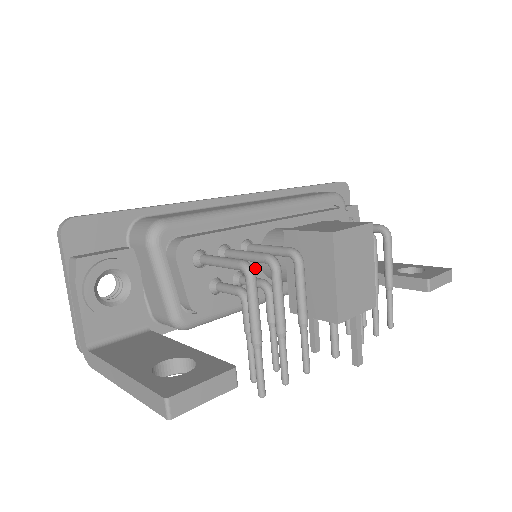
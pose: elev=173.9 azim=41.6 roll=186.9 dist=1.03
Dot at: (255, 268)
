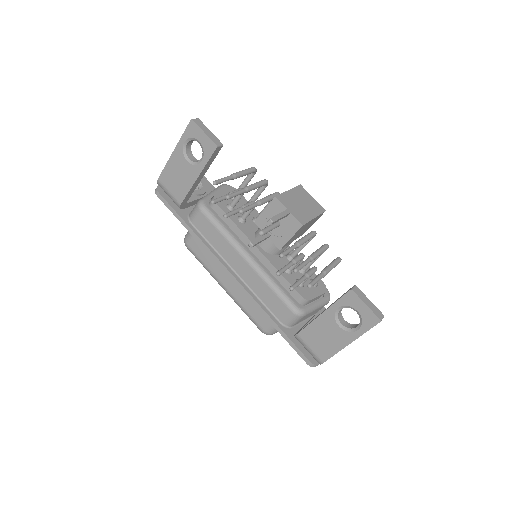
Dot at: (253, 228)
